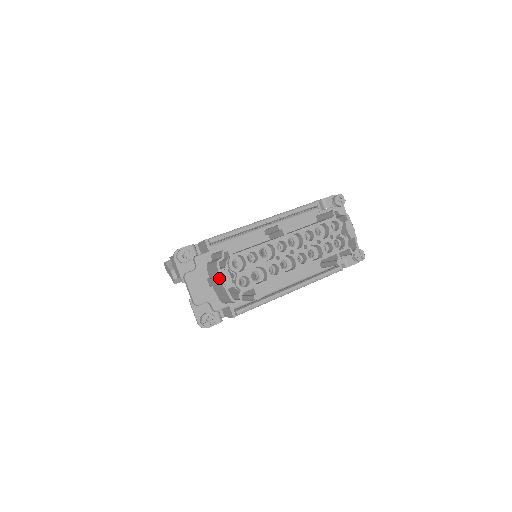
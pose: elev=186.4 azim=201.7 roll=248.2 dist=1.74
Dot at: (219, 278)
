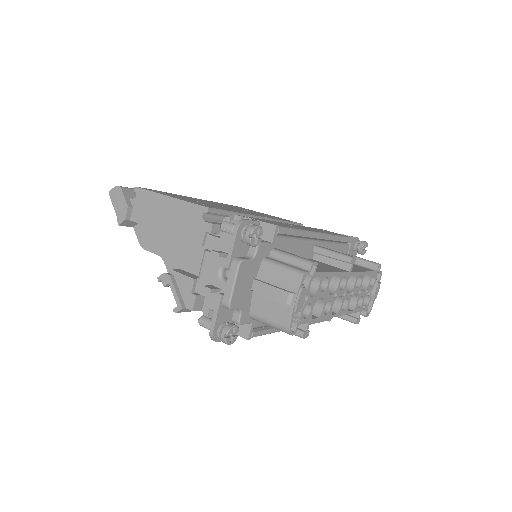
Dot at: (294, 295)
